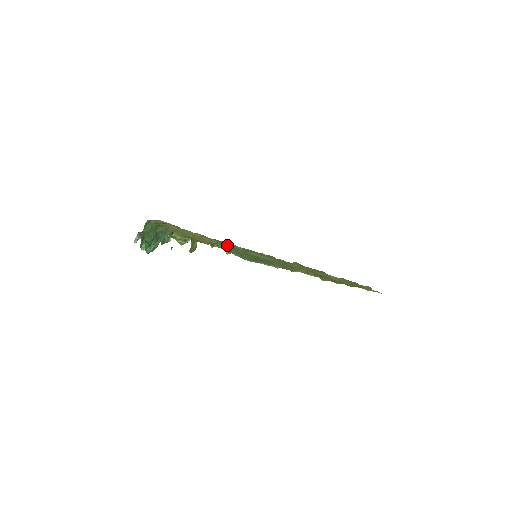
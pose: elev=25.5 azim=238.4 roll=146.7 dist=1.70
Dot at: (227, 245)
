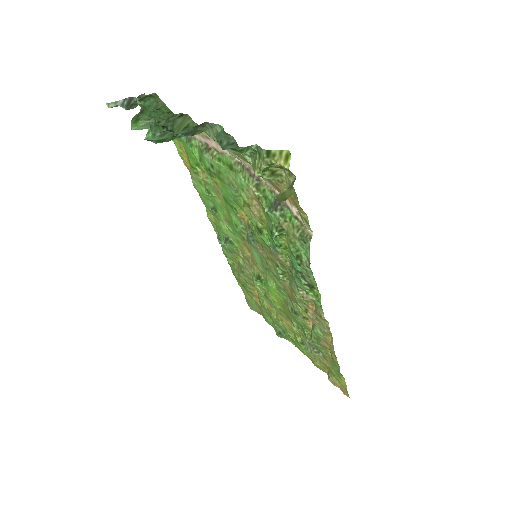
Dot at: occluded
